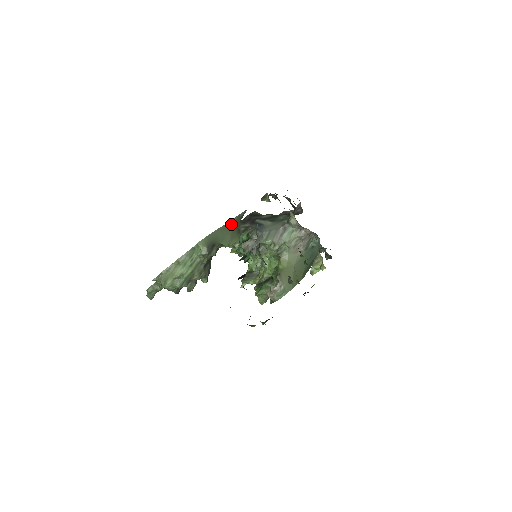
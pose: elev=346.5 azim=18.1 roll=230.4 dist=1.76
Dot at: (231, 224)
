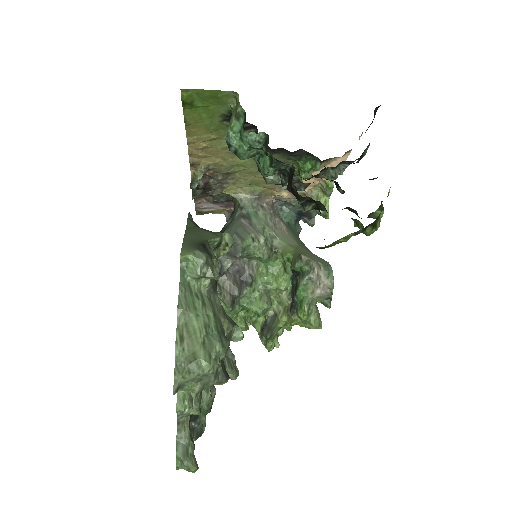
Dot at: (192, 227)
